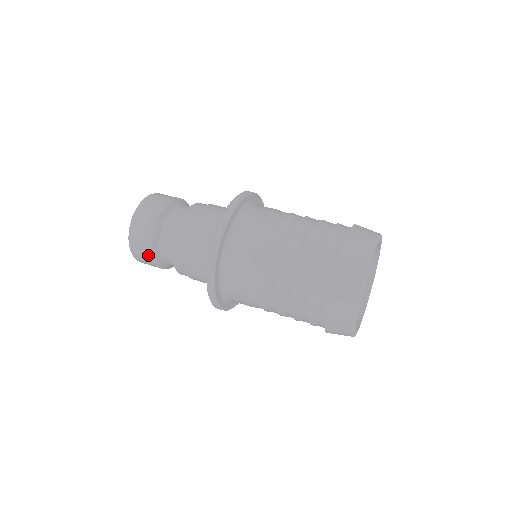
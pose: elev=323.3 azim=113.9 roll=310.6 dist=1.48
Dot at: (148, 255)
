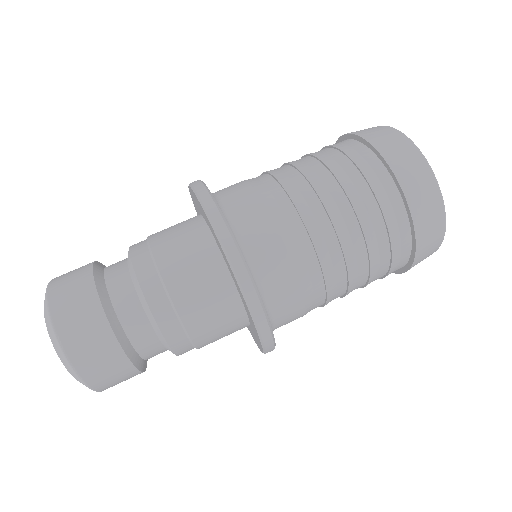
Dot at: occluded
